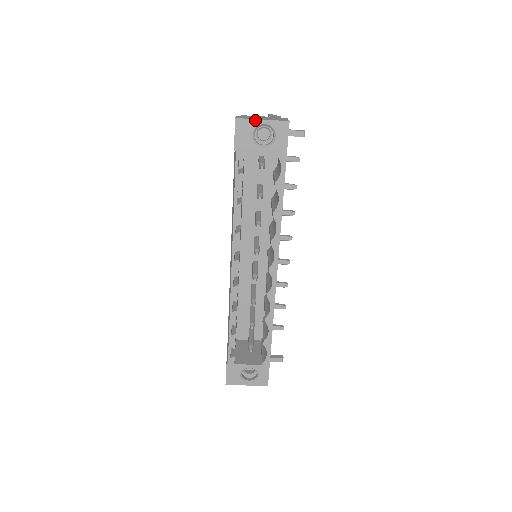
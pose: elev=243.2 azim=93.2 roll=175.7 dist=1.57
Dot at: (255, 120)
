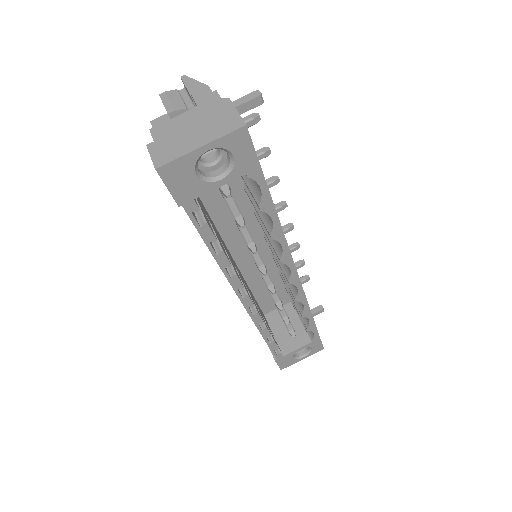
Dot at: (189, 154)
